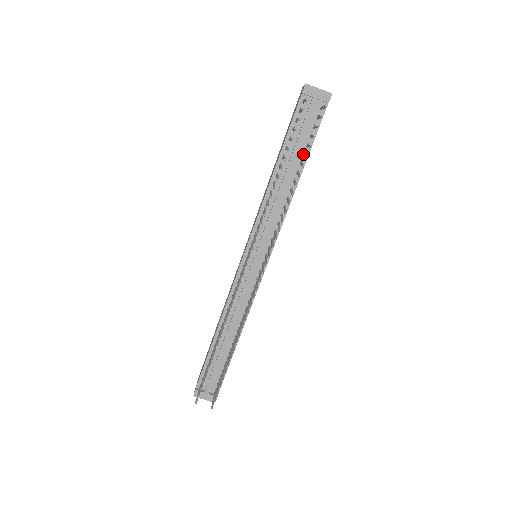
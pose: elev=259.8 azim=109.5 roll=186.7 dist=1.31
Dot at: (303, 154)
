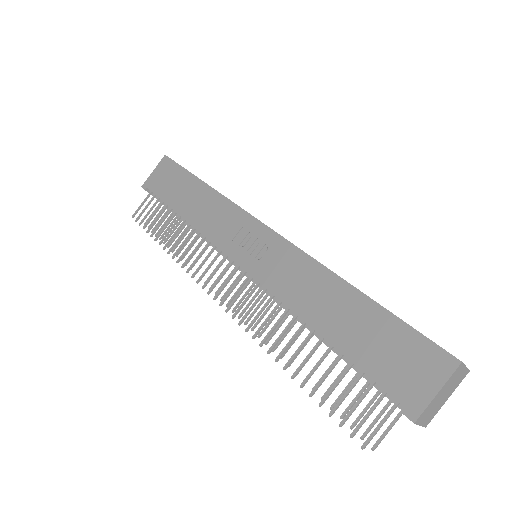
Dot at: occluded
